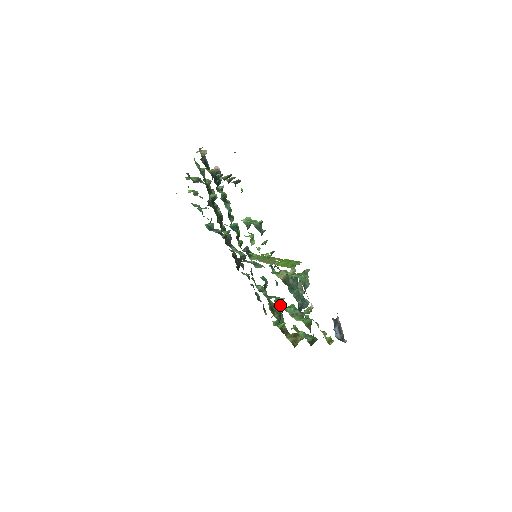
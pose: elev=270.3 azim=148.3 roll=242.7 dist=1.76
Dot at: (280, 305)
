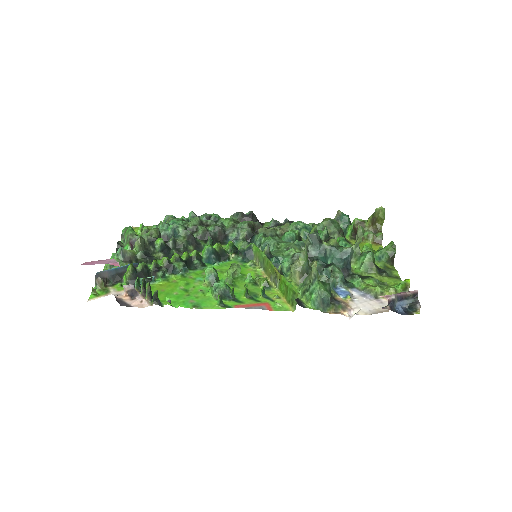
Dot at: occluded
